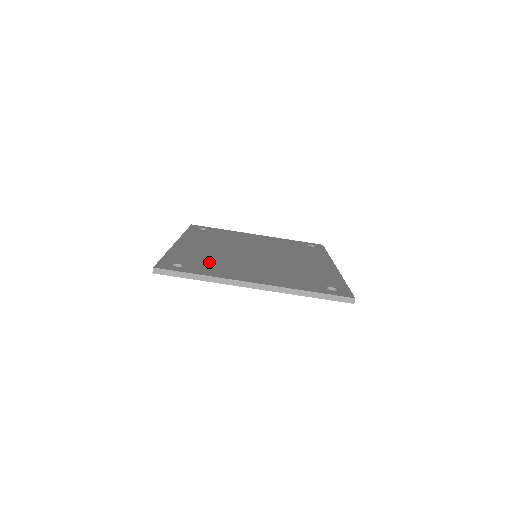
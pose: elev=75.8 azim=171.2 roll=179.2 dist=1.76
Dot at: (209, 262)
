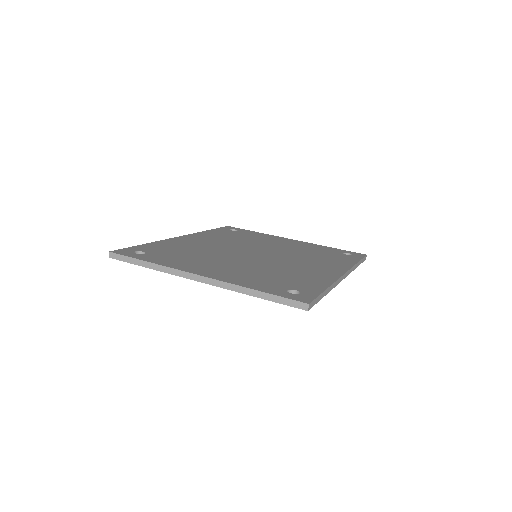
Dot at: (181, 254)
